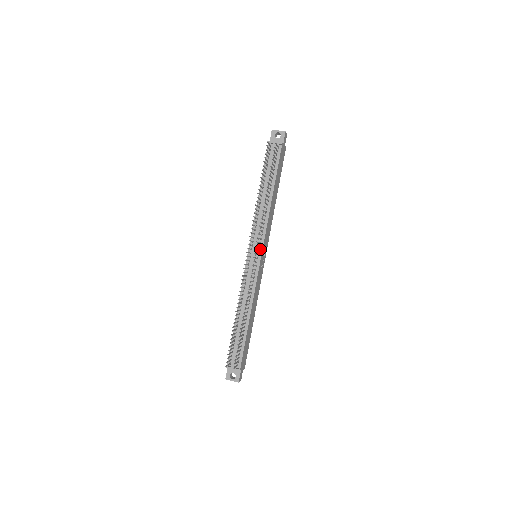
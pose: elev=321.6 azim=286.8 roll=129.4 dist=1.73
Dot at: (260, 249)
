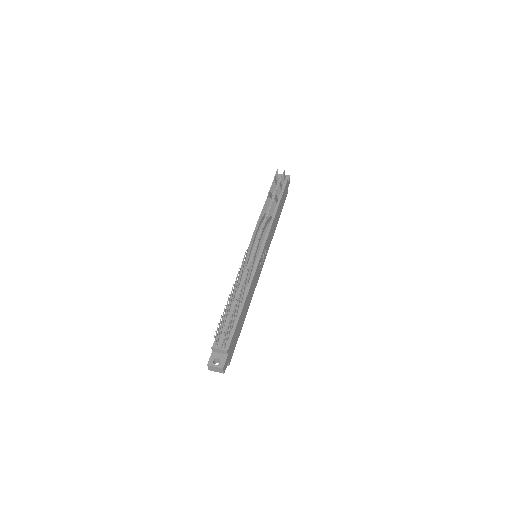
Dot at: (262, 246)
